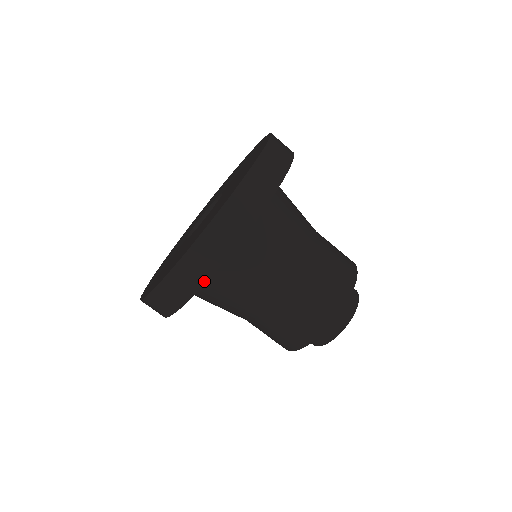
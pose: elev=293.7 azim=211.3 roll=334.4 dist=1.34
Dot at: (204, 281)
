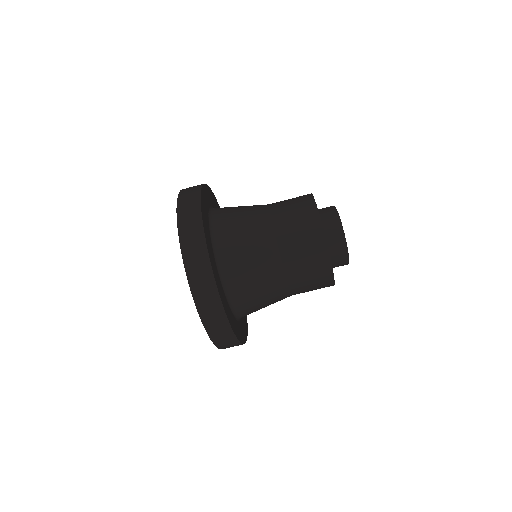
Dot at: (213, 280)
